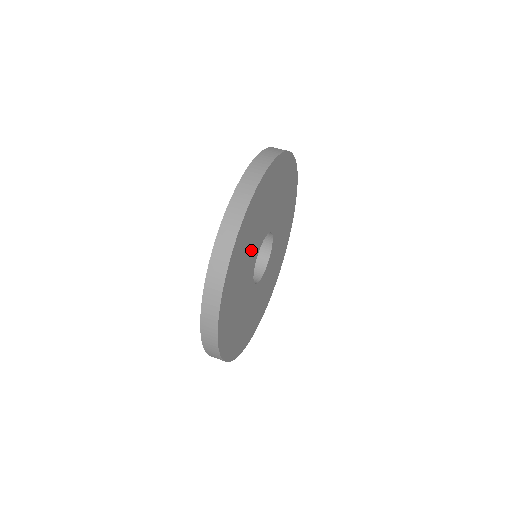
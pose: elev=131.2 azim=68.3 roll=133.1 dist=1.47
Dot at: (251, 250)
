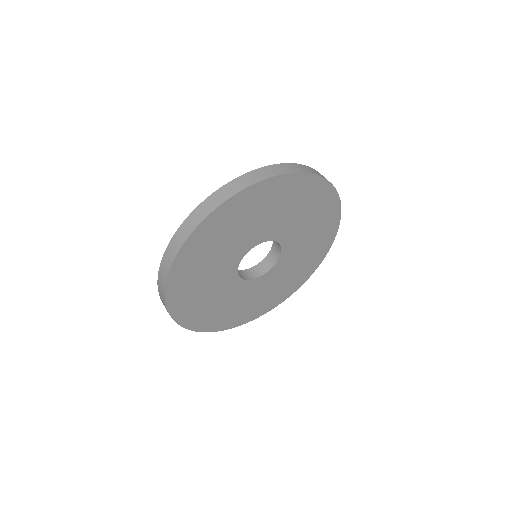
Dot at: (262, 223)
